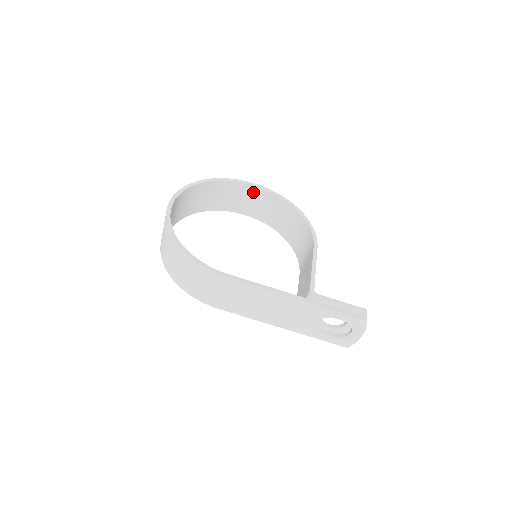
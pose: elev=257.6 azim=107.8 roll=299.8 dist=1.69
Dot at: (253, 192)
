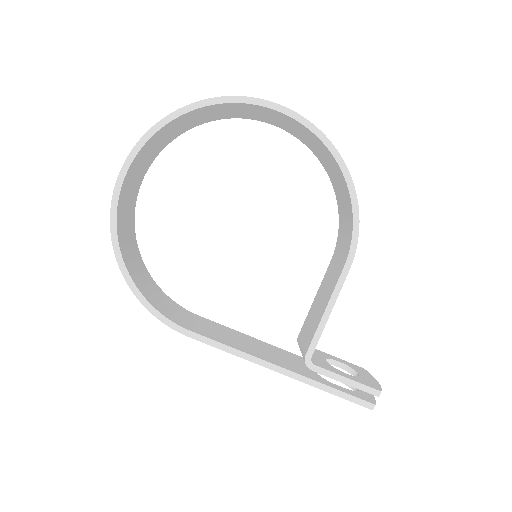
Dot at: (279, 115)
